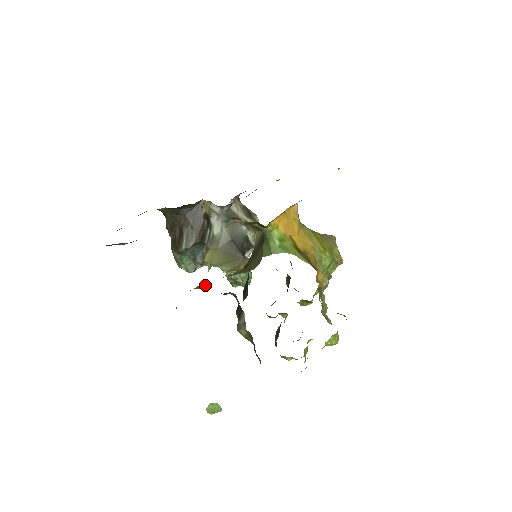
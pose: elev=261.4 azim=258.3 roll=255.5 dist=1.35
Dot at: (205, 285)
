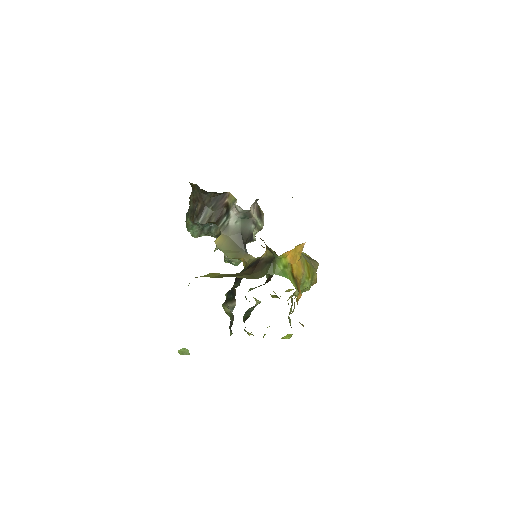
Dot at: (216, 274)
